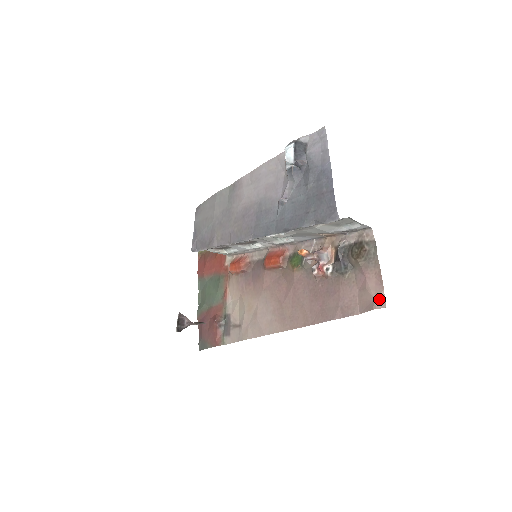
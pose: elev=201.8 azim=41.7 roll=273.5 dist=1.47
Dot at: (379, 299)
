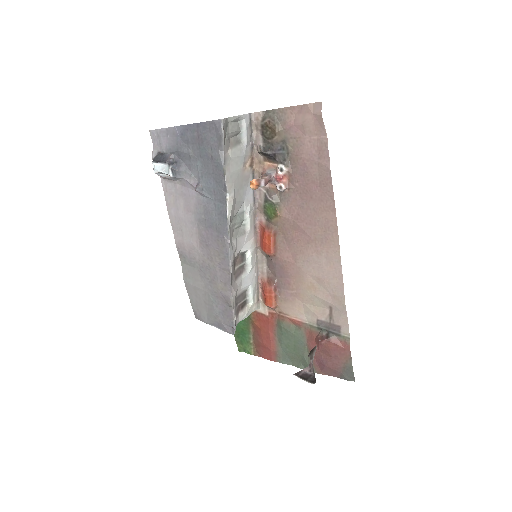
Dot at: (313, 109)
